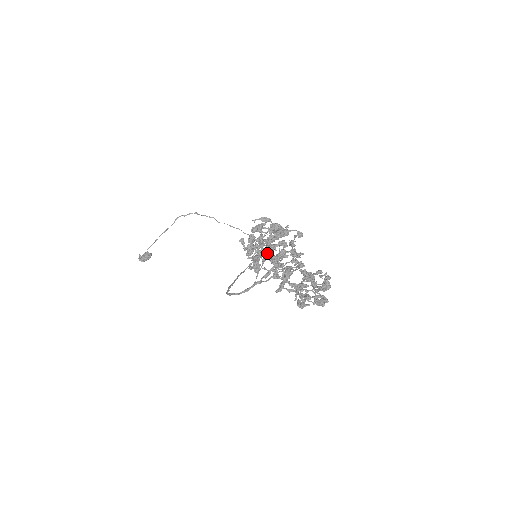
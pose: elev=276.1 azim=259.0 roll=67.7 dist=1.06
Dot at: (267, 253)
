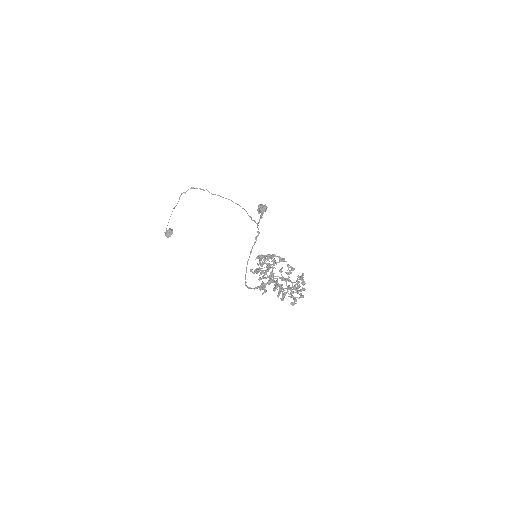
Dot at: occluded
